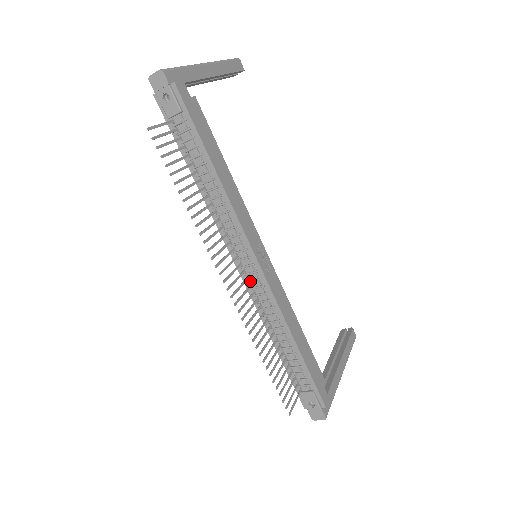
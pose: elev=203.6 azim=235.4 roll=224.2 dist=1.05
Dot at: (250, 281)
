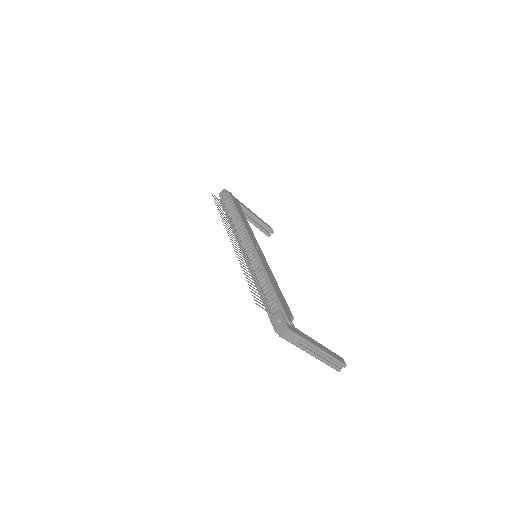
Dot at: (248, 256)
